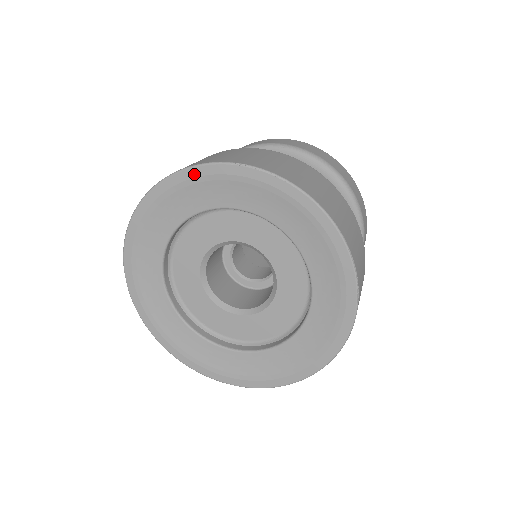
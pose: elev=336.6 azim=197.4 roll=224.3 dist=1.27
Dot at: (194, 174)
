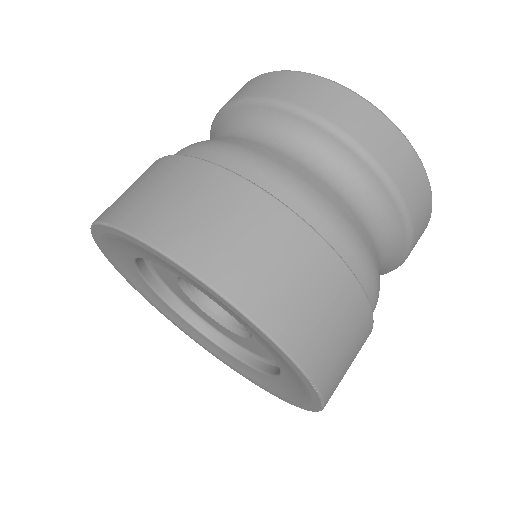
Dot at: (273, 346)
